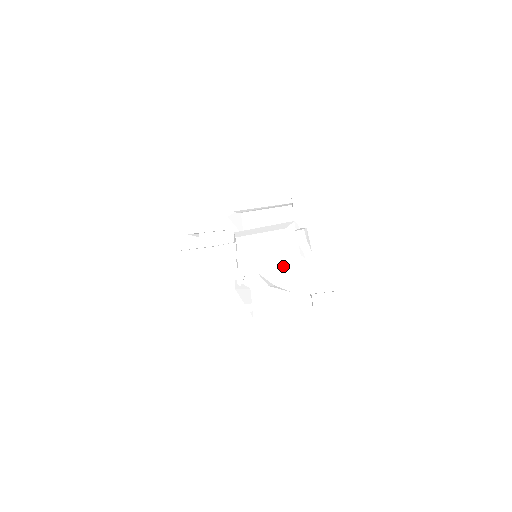
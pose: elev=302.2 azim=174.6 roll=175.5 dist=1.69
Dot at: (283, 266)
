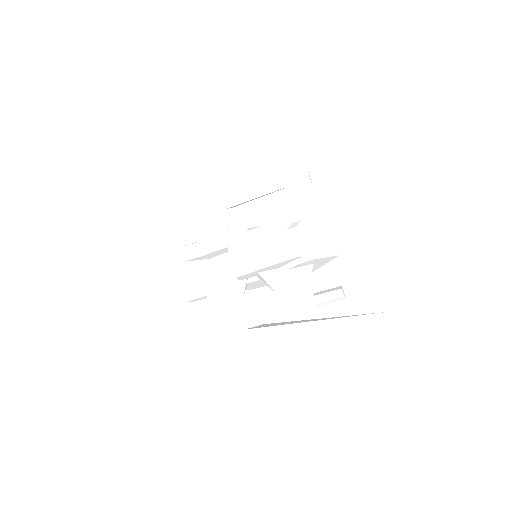
Dot at: (282, 268)
